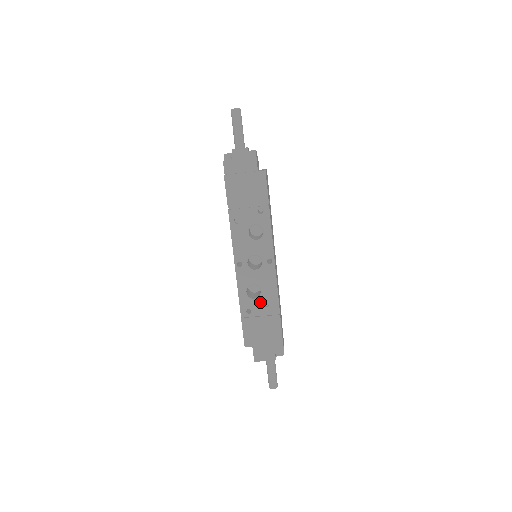
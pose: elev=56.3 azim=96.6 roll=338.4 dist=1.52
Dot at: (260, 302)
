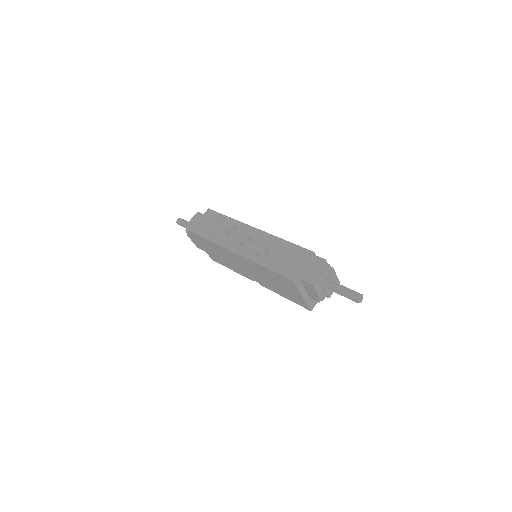
Dot at: (271, 251)
